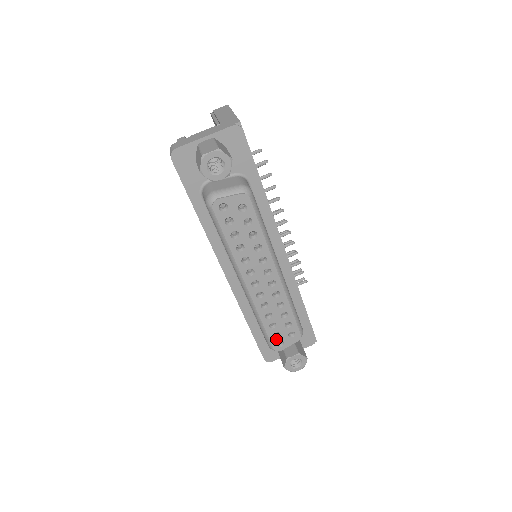
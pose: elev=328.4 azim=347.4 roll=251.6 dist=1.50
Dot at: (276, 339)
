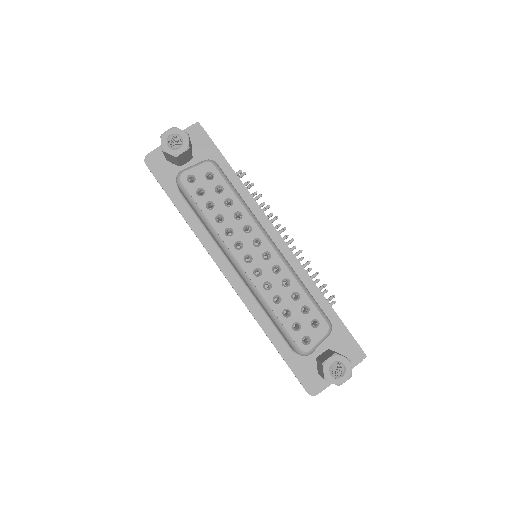
Dot at: (298, 333)
